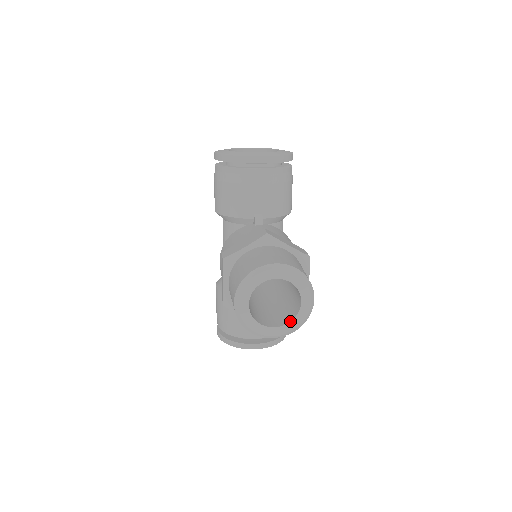
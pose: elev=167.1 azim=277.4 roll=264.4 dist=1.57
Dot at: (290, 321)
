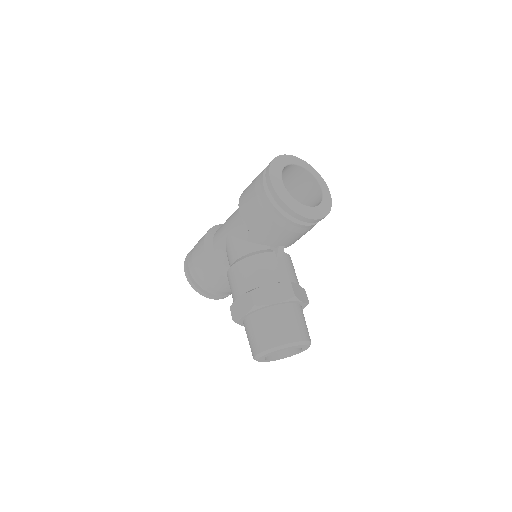
Dot at: (284, 357)
